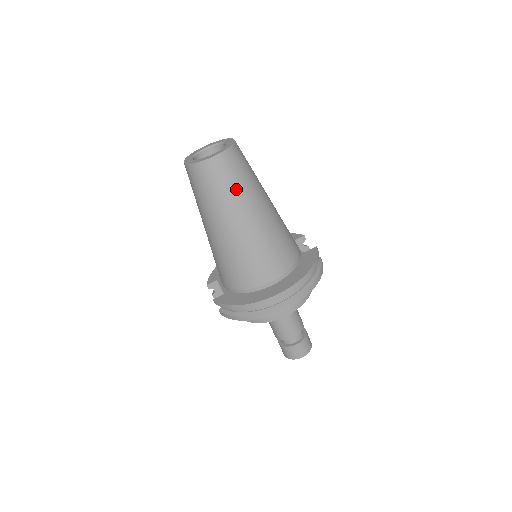
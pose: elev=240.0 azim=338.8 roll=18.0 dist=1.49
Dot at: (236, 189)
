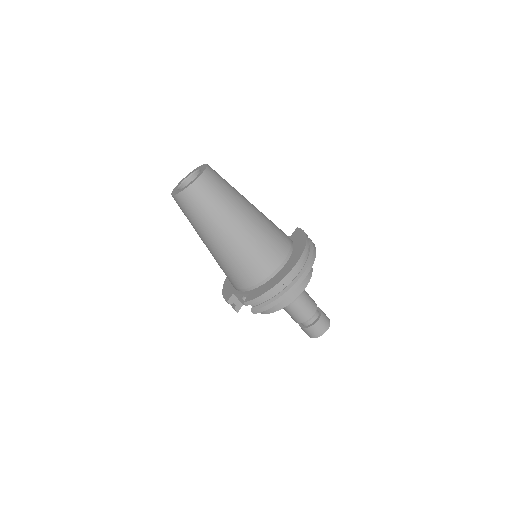
Dot at: (226, 196)
